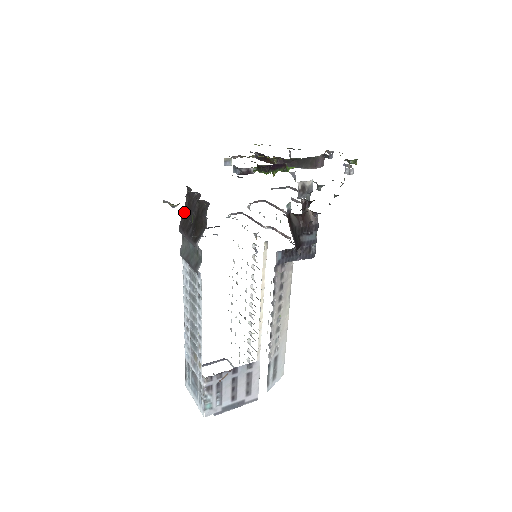
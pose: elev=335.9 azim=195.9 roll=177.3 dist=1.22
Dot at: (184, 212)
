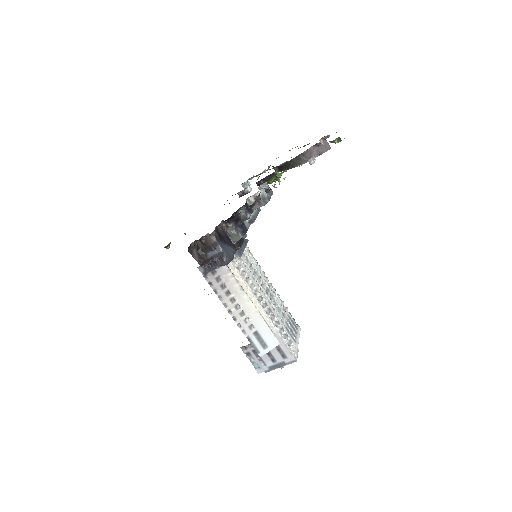
Dot at: occluded
